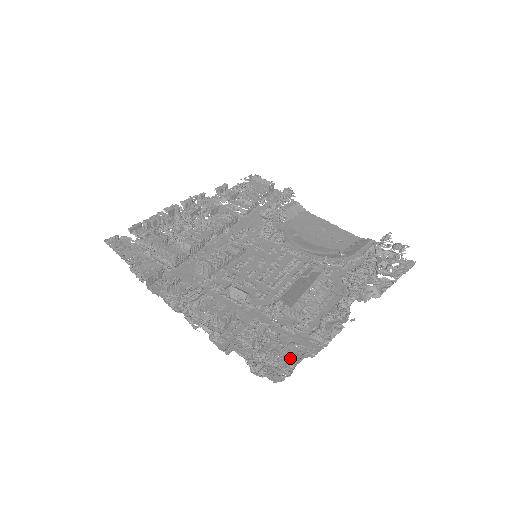
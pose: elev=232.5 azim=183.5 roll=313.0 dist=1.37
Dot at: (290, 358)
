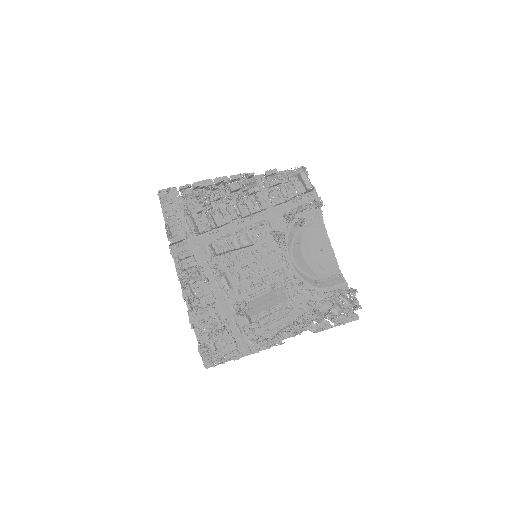
Dot at: (226, 353)
